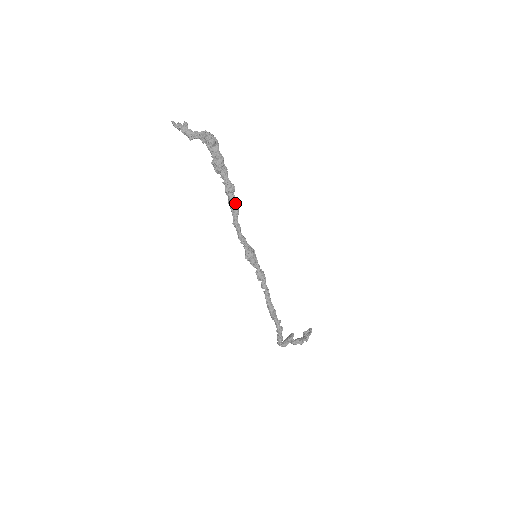
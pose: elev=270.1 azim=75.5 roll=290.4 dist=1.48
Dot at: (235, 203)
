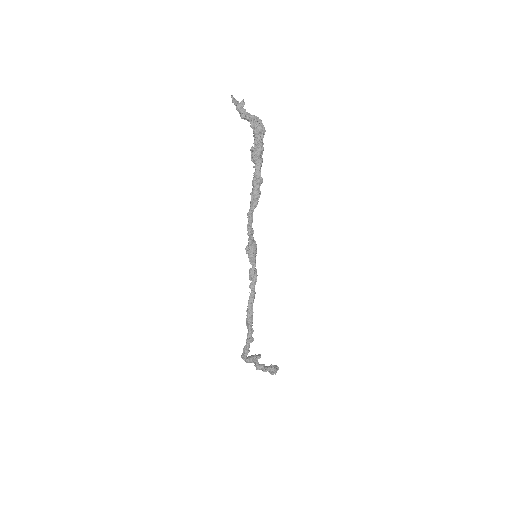
Dot at: (257, 195)
